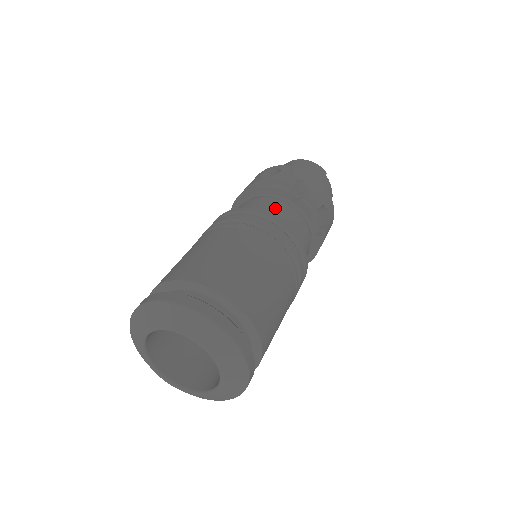
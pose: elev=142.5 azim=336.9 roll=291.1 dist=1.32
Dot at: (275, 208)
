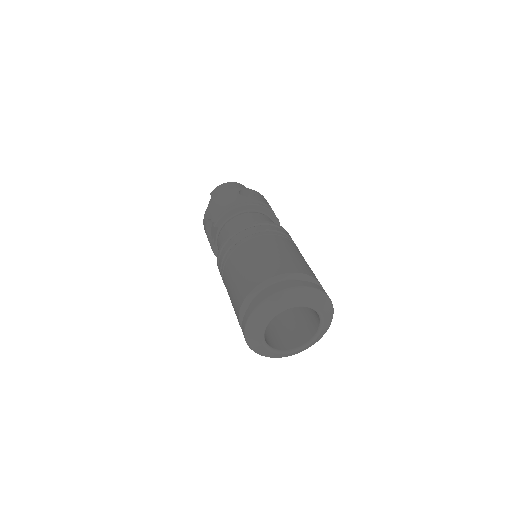
Dot at: occluded
